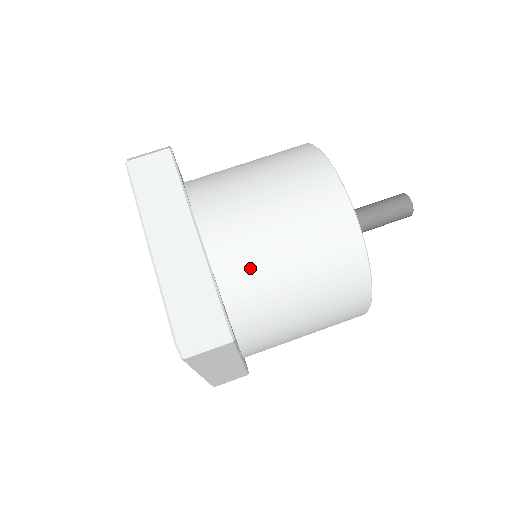
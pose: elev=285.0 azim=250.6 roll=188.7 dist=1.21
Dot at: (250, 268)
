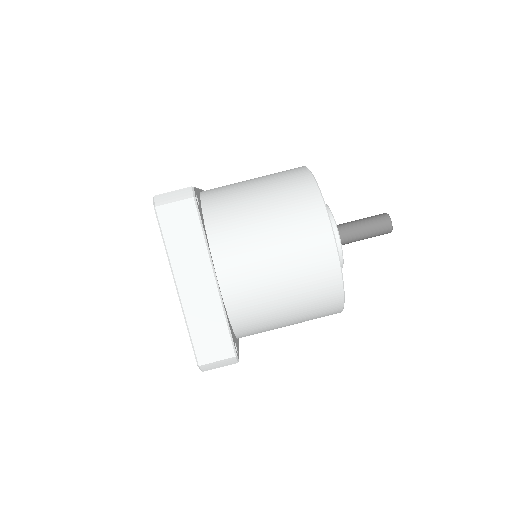
Dot at: (254, 308)
